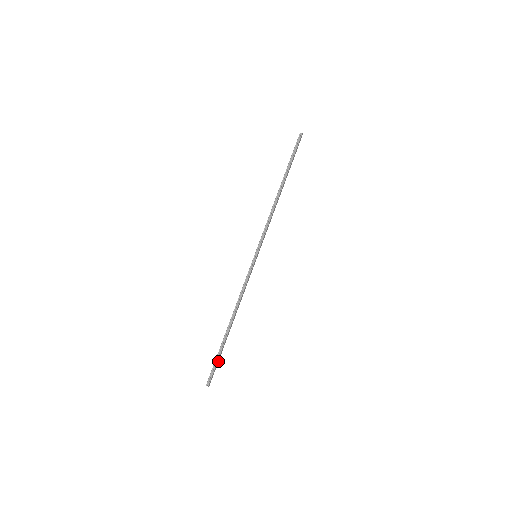
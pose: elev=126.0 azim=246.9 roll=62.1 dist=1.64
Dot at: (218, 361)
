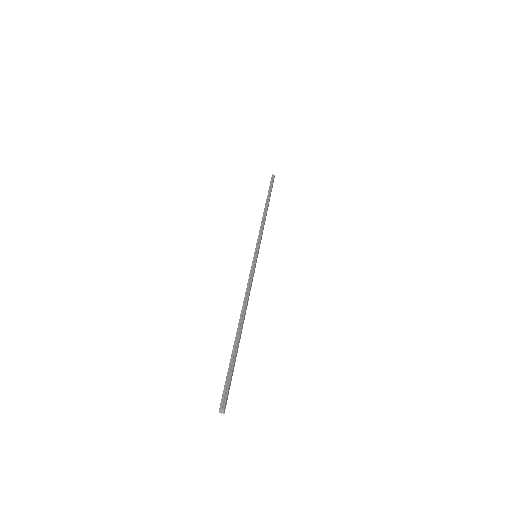
Dot at: (232, 374)
